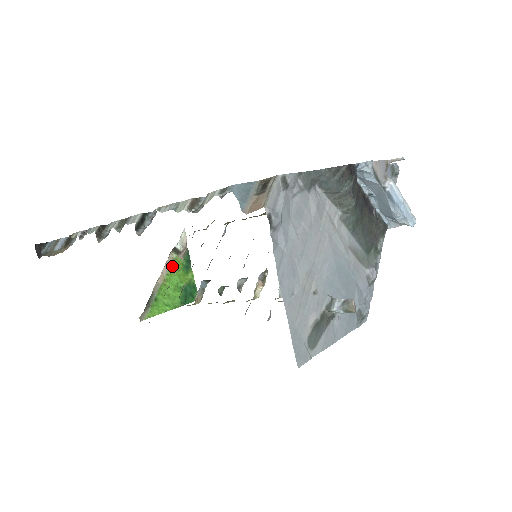
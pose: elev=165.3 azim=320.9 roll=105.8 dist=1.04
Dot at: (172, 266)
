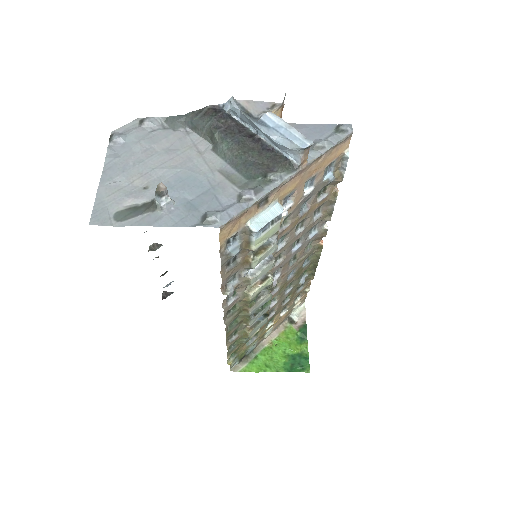
Dot at: (284, 333)
